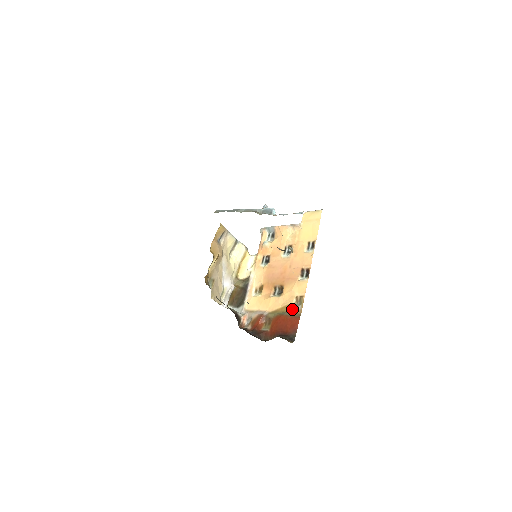
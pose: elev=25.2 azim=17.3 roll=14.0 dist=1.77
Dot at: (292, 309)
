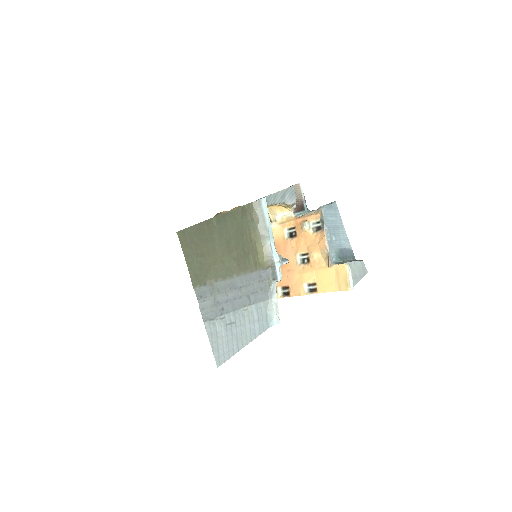
Dot at: occluded
